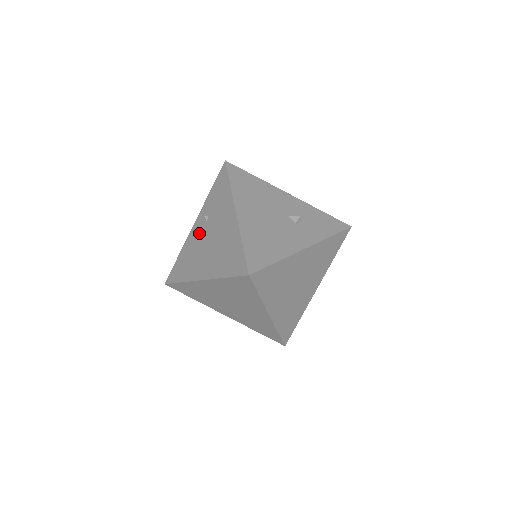
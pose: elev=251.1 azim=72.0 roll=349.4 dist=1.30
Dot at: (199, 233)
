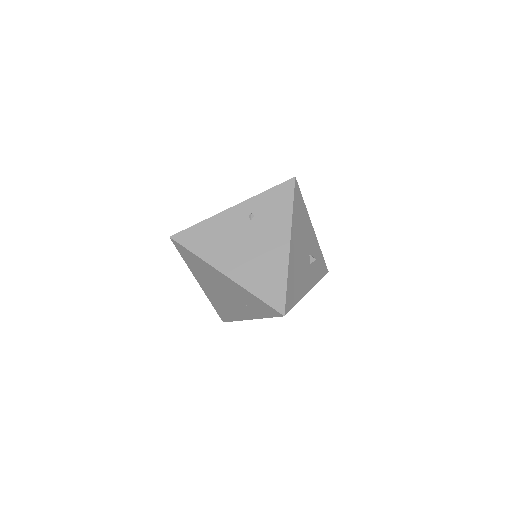
Dot at: (237, 224)
